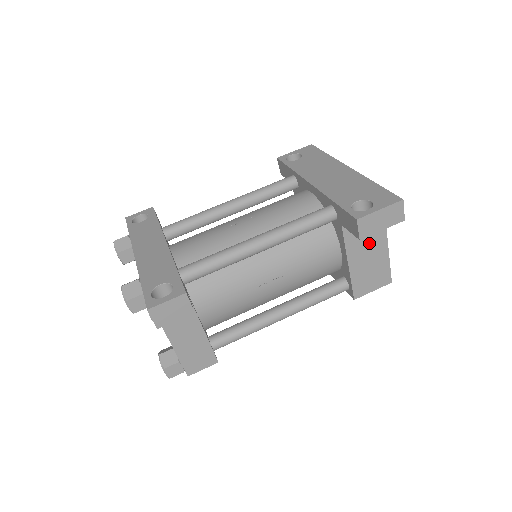
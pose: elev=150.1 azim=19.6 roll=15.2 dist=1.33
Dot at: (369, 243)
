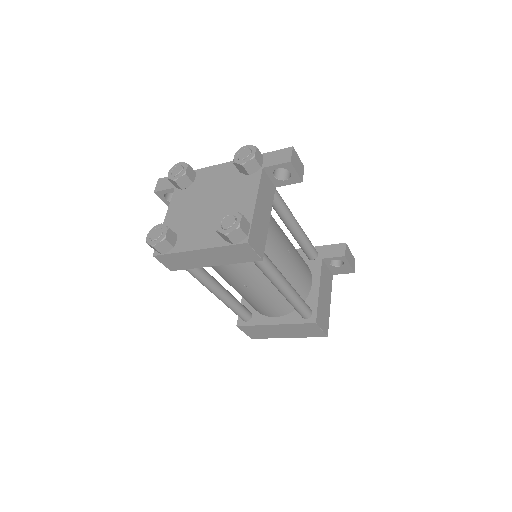
Dot at: (326, 289)
